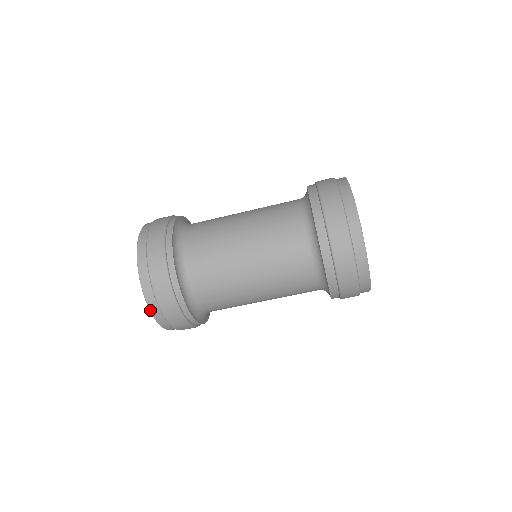
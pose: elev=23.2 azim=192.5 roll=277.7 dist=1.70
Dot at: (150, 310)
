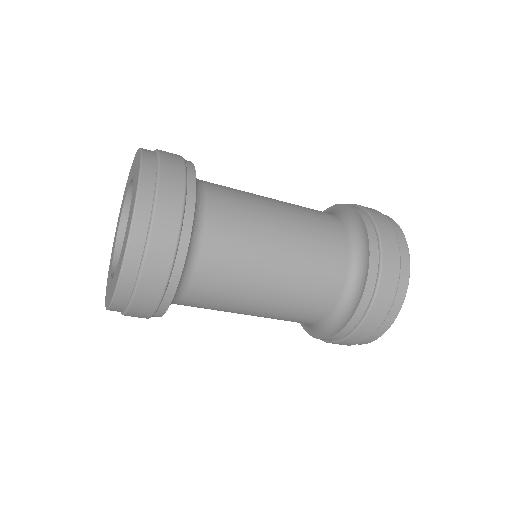
Dot at: (113, 299)
